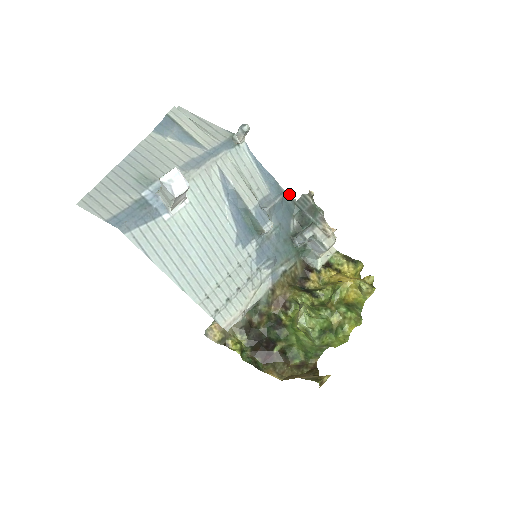
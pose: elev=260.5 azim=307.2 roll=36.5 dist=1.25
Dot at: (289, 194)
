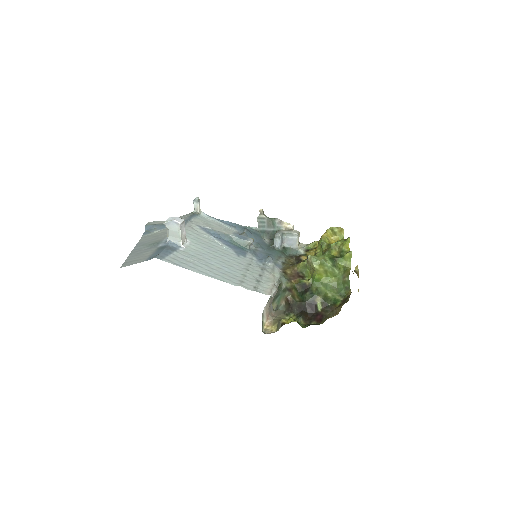
Dot at: (250, 227)
